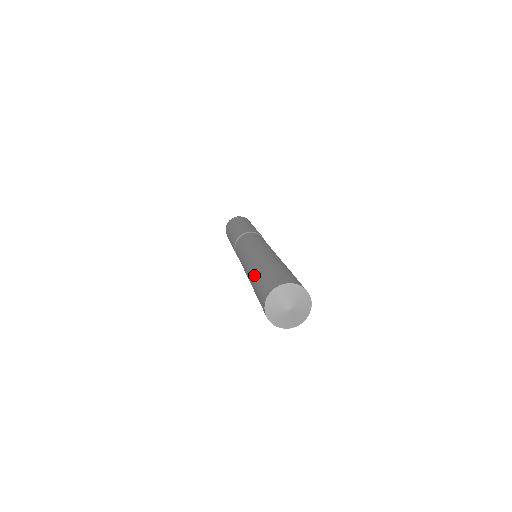
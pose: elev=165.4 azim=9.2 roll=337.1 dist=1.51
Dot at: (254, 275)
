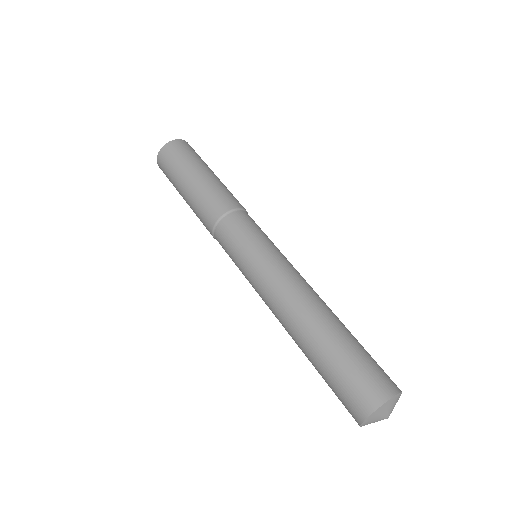
Dot at: (308, 359)
